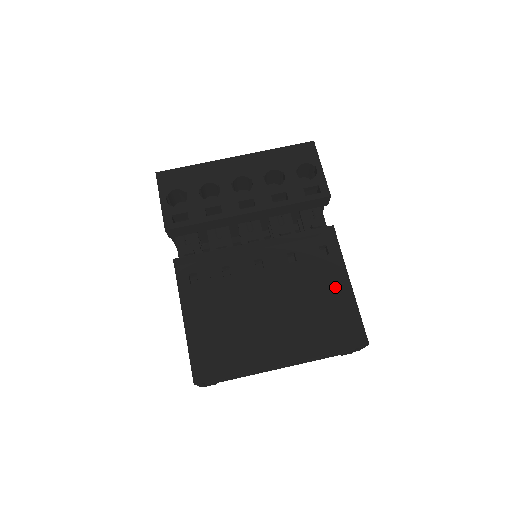
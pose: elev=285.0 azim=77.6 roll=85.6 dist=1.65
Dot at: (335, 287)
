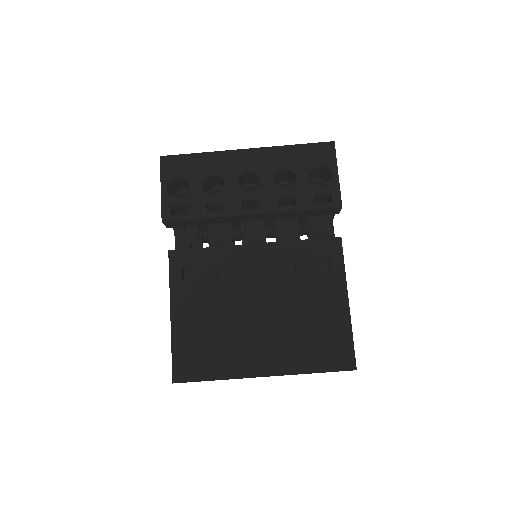
Dot at: (331, 304)
